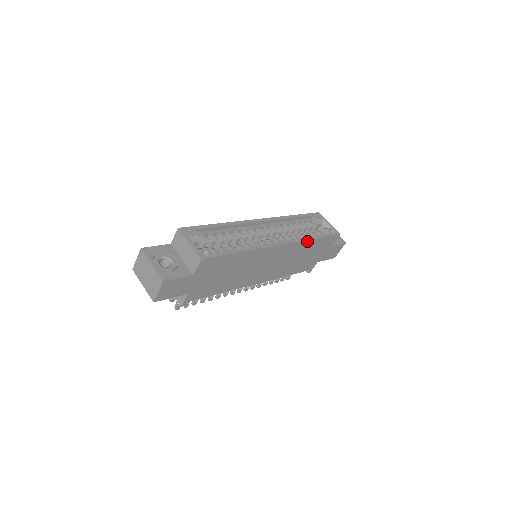
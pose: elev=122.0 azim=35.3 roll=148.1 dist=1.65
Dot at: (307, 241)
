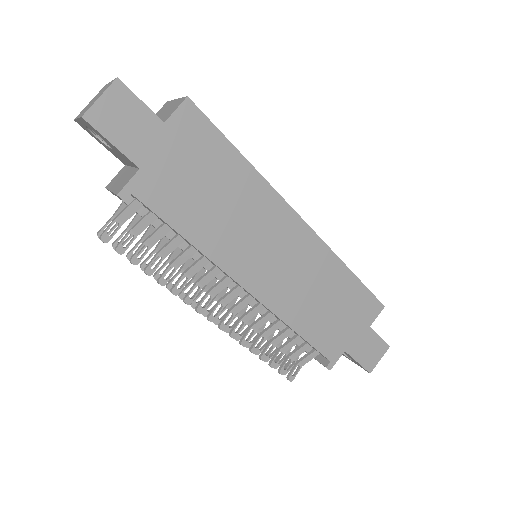
Dot at: (338, 261)
